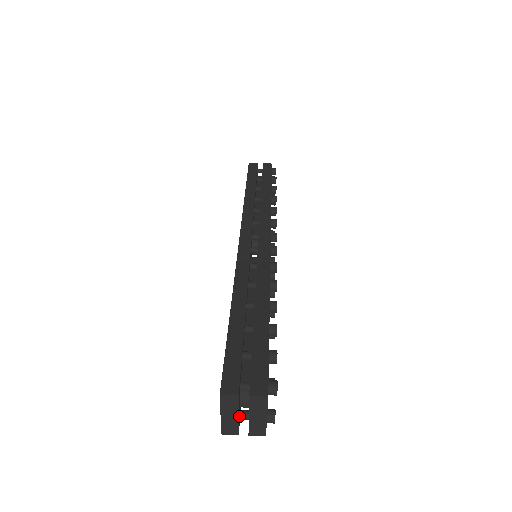
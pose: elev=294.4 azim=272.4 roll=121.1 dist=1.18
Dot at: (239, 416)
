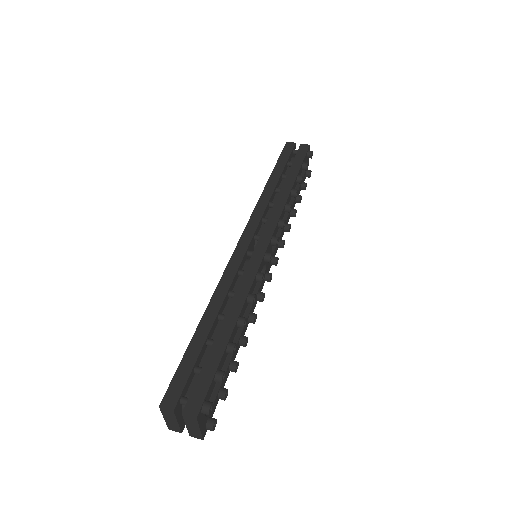
Dot at: (183, 419)
